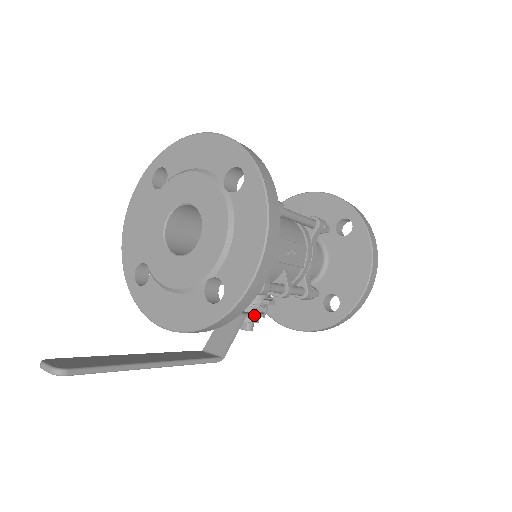
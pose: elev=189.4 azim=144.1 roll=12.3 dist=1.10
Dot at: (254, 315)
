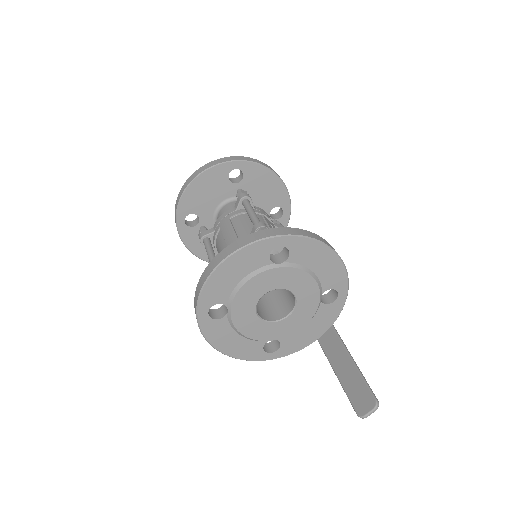
Dot at: occluded
